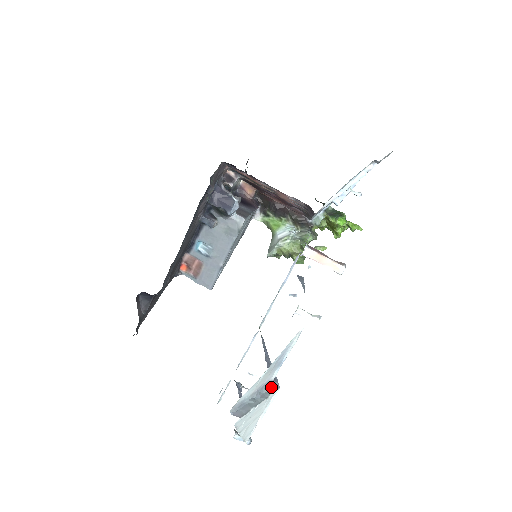
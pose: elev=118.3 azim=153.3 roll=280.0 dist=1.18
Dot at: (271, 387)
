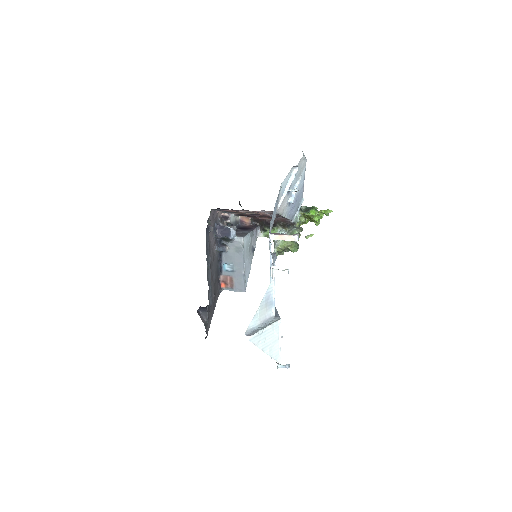
Dot at: (275, 320)
